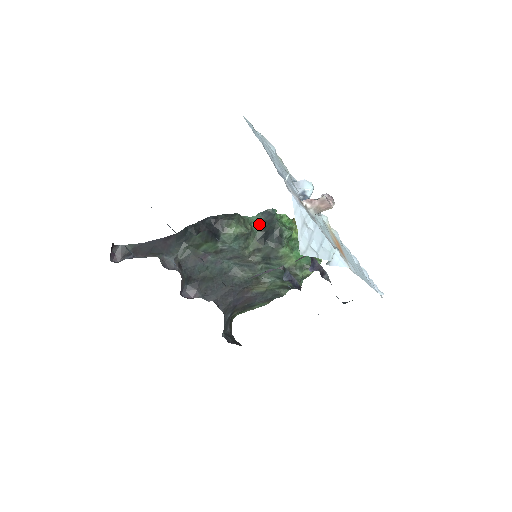
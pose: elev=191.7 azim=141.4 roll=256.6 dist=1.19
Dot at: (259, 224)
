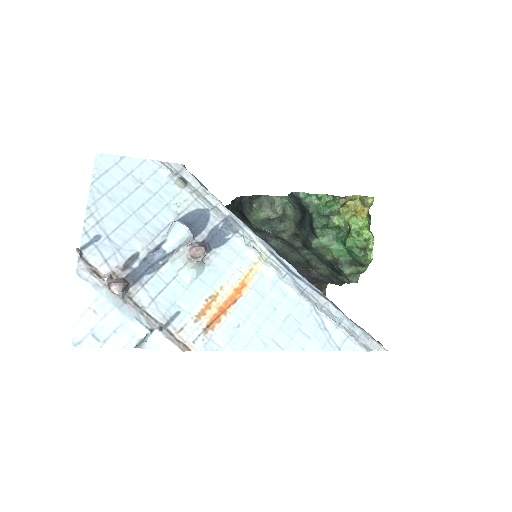
Dot at: (294, 205)
